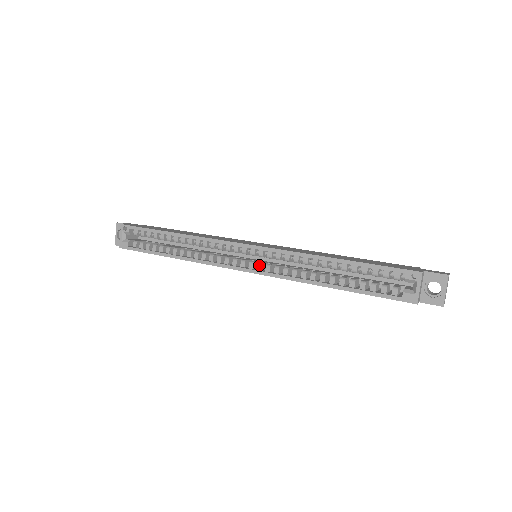
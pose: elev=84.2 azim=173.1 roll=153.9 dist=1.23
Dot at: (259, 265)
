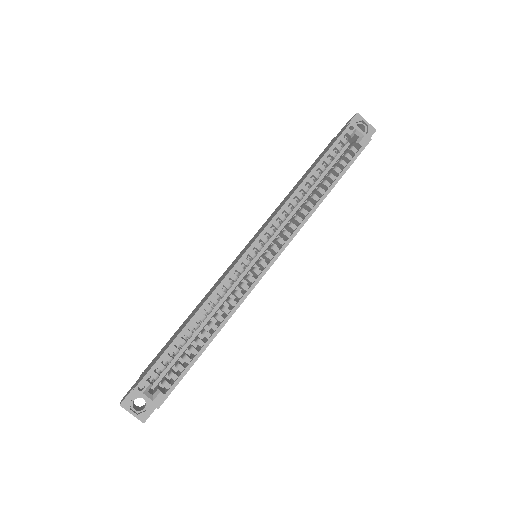
Dot at: (274, 248)
